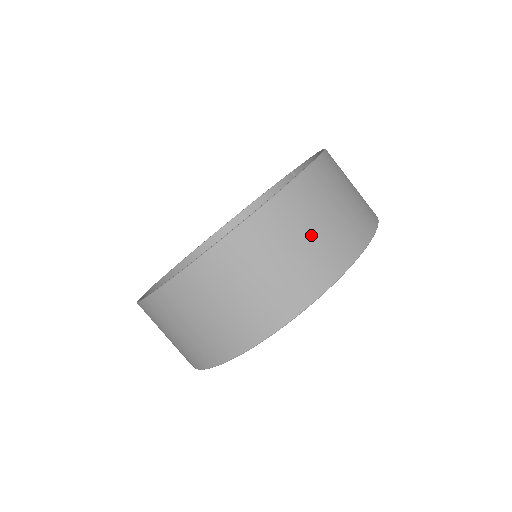
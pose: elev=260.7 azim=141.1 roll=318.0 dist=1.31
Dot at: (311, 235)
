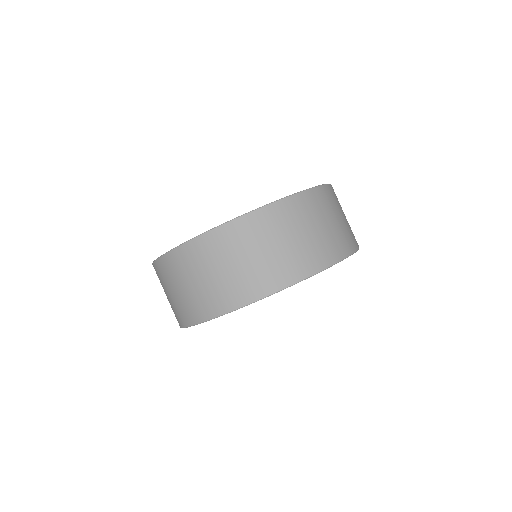
Dot at: (241, 263)
